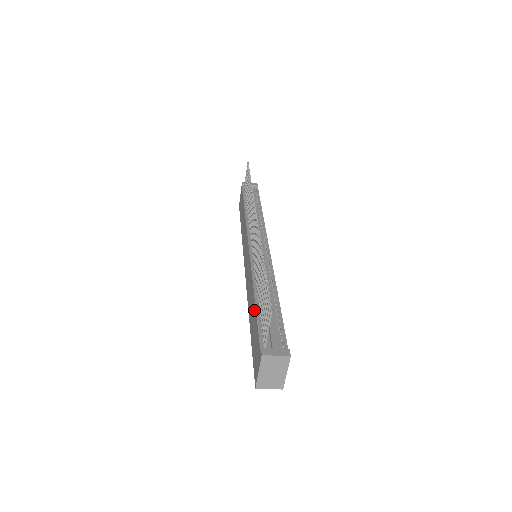
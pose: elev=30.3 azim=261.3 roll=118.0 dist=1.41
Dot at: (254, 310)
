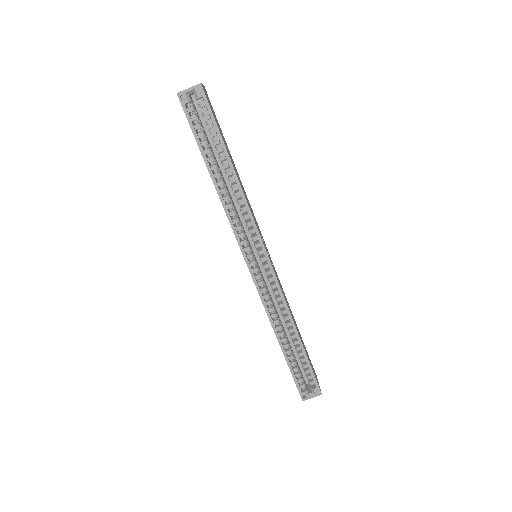
Dot at: occluded
